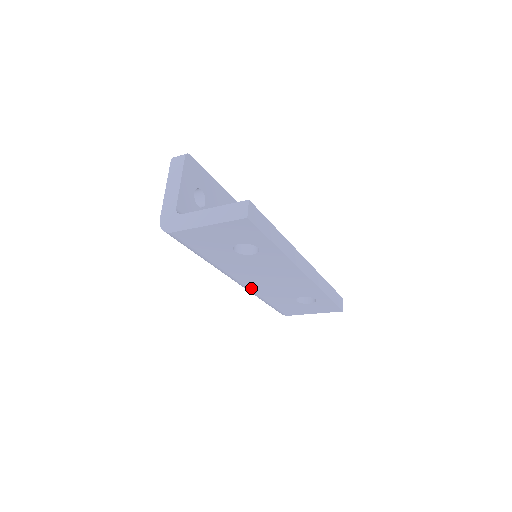
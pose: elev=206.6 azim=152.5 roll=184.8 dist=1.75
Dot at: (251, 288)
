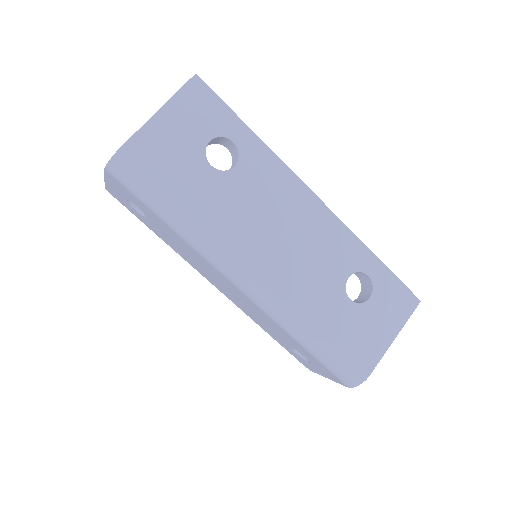
Dot at: (276, 285)
